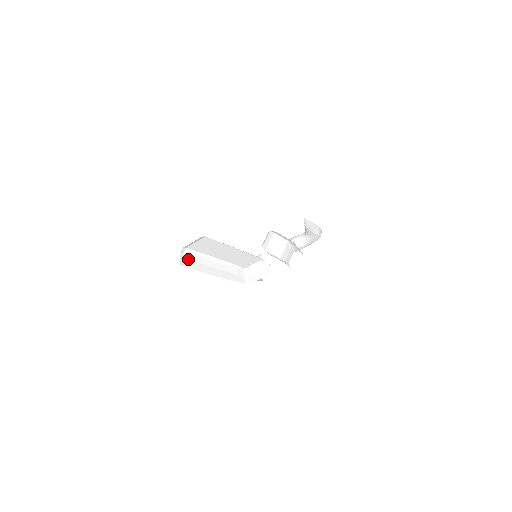
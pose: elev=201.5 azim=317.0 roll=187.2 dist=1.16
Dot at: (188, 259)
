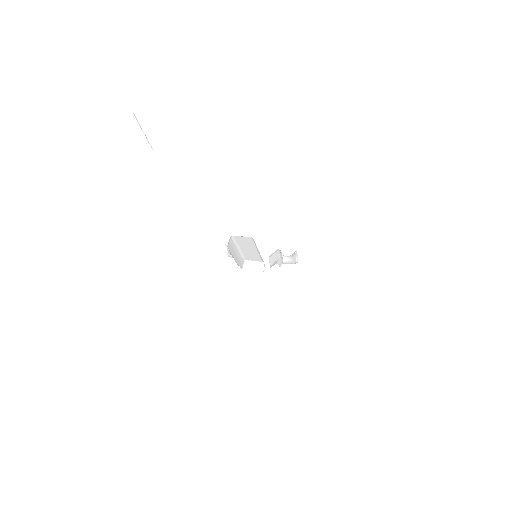
Dot at: (230, 243)
